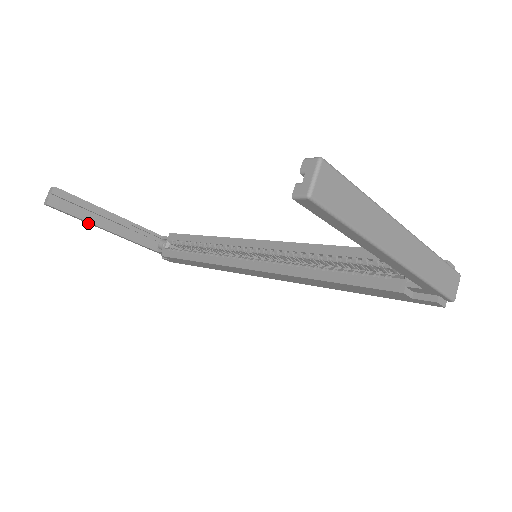
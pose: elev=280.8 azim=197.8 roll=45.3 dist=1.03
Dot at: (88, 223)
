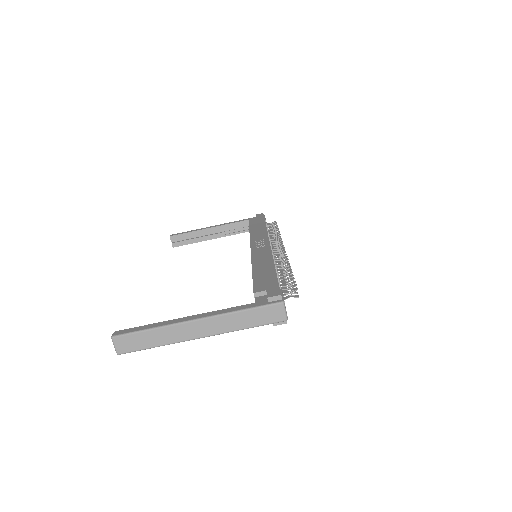
Dot at: occluded
